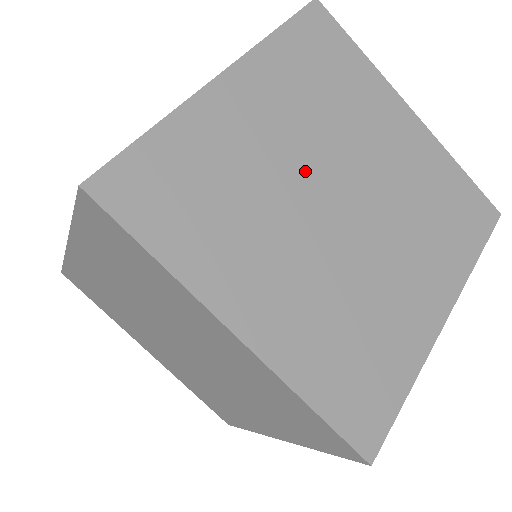
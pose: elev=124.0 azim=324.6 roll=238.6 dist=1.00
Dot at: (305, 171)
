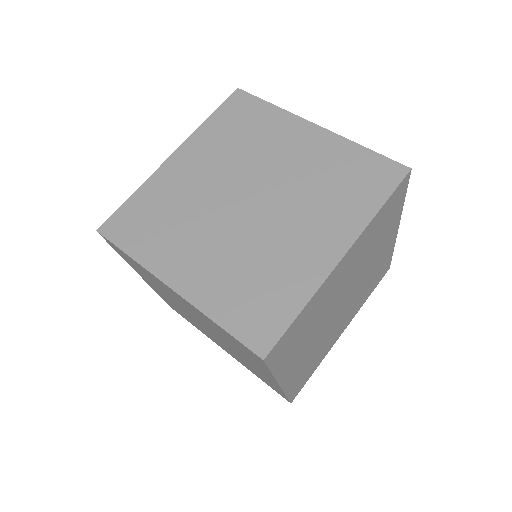
Dot at: (341, 294)
